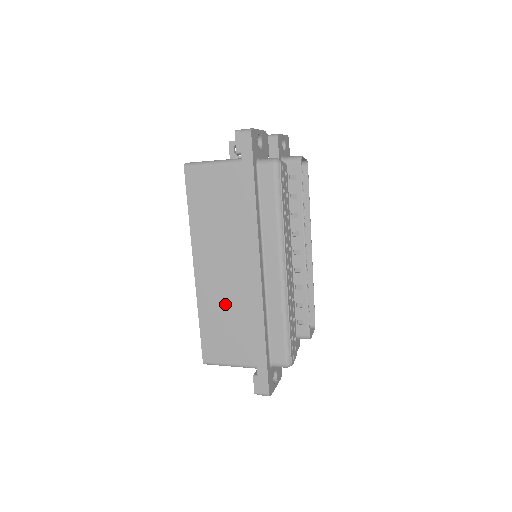
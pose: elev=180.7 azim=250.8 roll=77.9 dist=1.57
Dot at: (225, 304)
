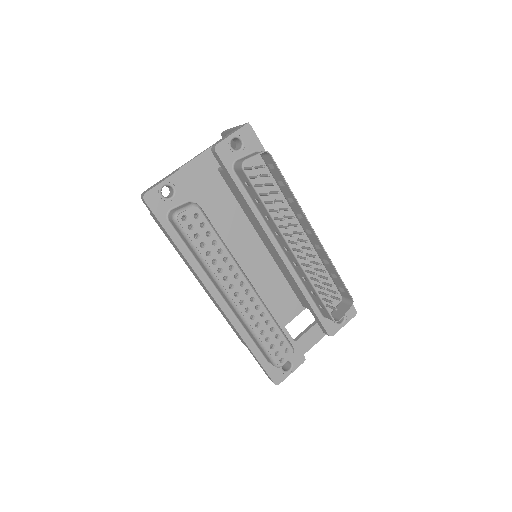
Dot at: occluded
